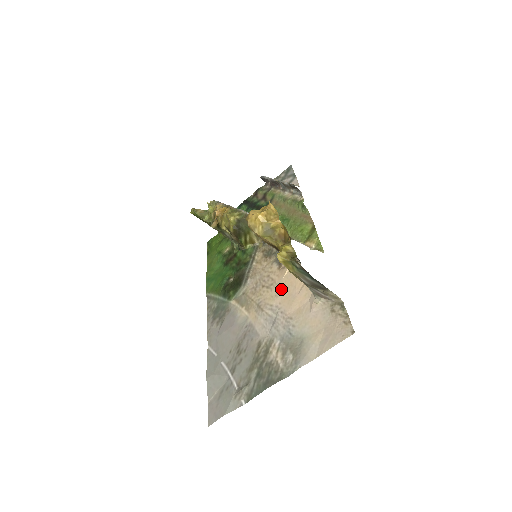
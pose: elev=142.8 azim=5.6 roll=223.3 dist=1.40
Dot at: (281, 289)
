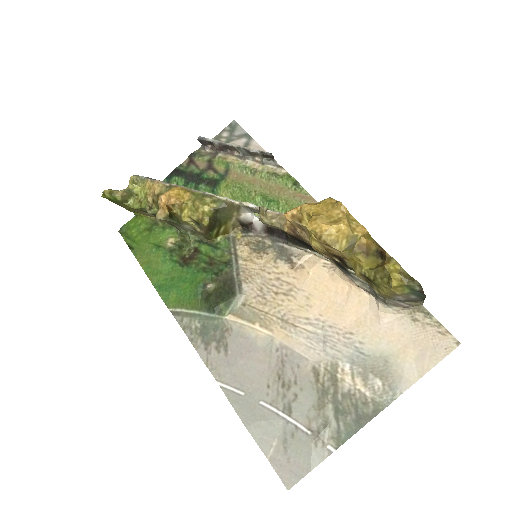
Dot at: (313, 296)
